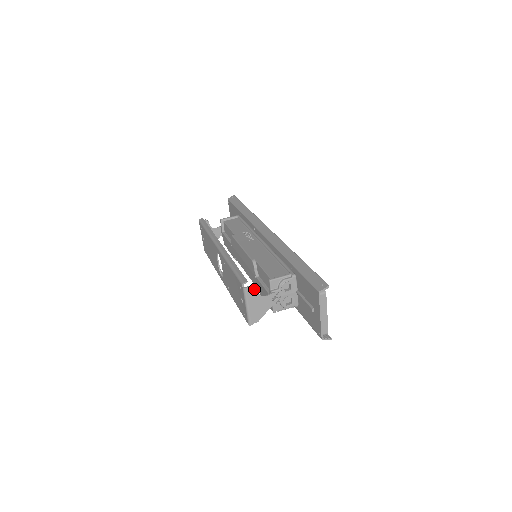
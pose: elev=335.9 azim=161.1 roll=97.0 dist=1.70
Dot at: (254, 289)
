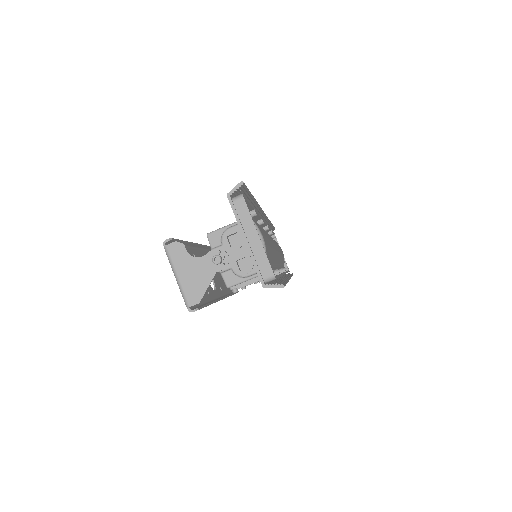
Dot at: (179, 247)
